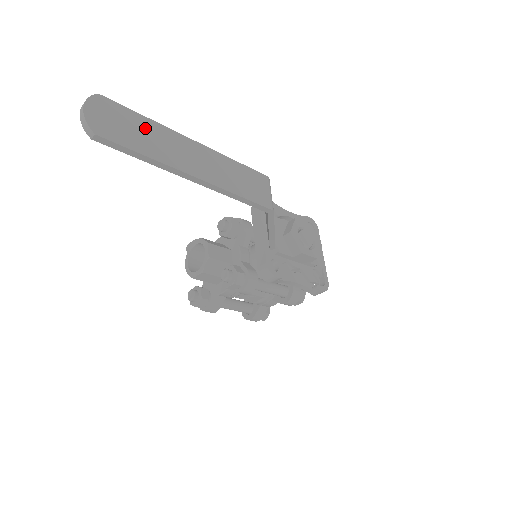
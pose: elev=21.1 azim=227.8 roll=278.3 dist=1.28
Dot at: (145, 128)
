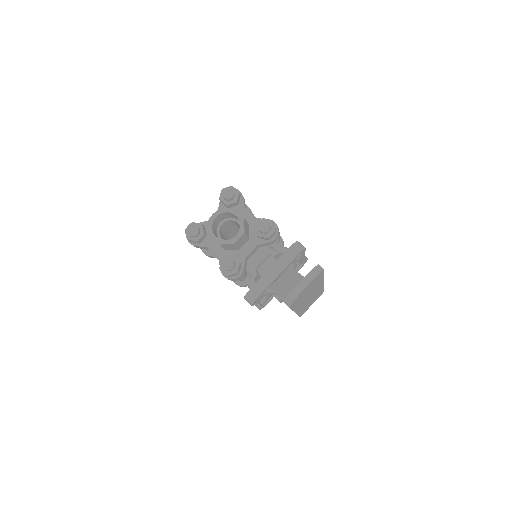
Dot at: (314, 286)
